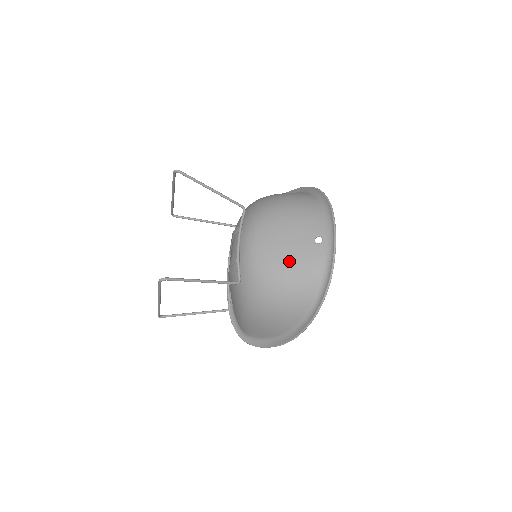
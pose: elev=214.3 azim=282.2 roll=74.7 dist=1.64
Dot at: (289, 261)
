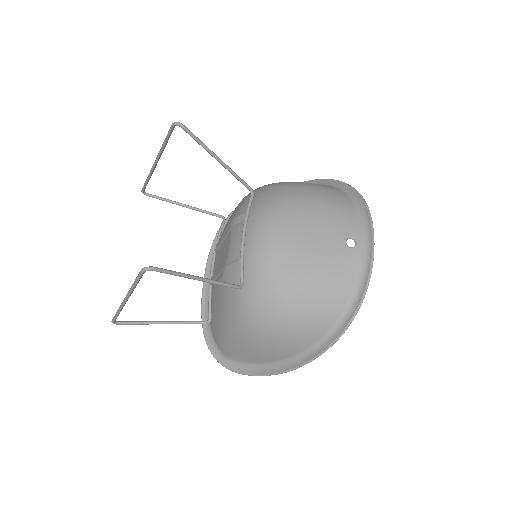
Dot at: (313, 265)
